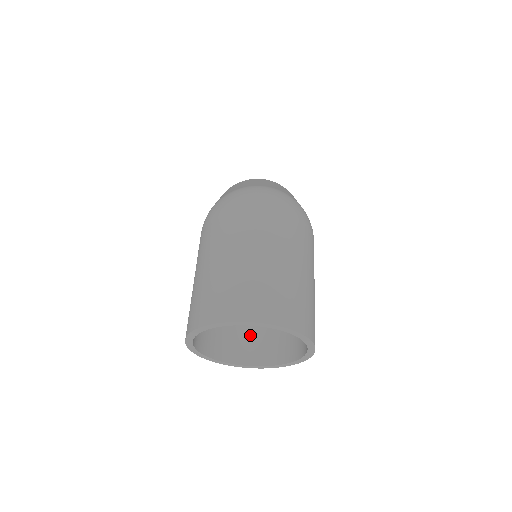
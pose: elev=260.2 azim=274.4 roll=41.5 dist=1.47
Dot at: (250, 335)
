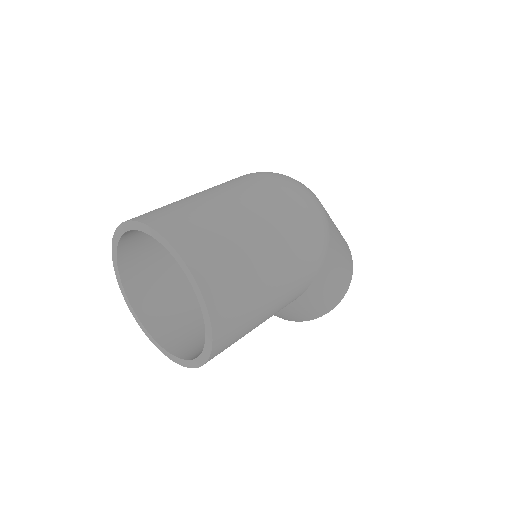
Dot at: (188, 321)
